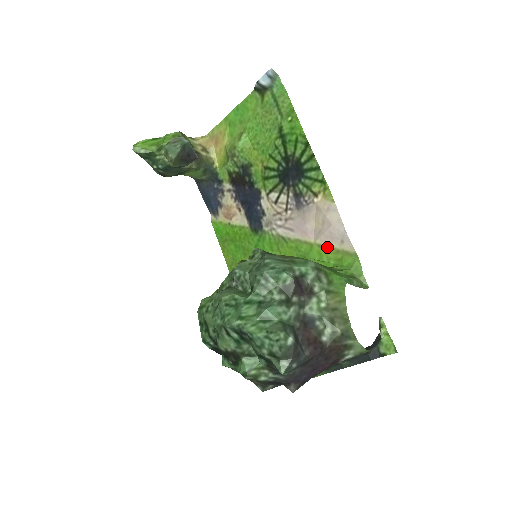
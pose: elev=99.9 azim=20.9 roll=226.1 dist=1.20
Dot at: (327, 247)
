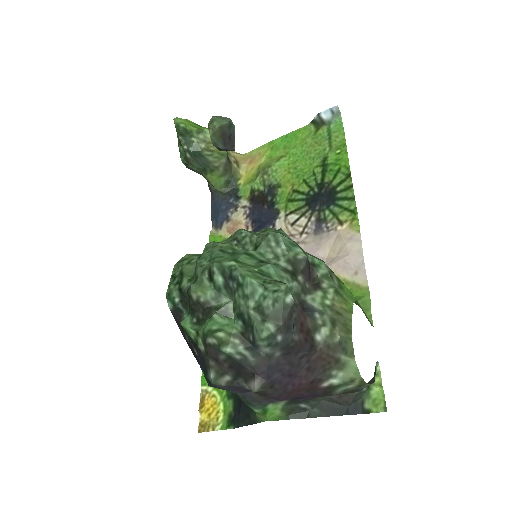
Dot at: occluded
